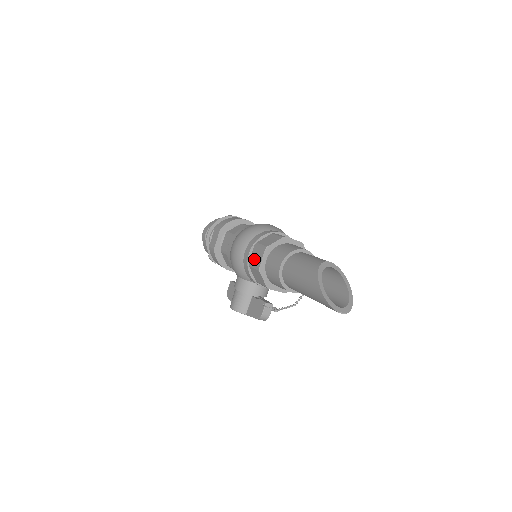
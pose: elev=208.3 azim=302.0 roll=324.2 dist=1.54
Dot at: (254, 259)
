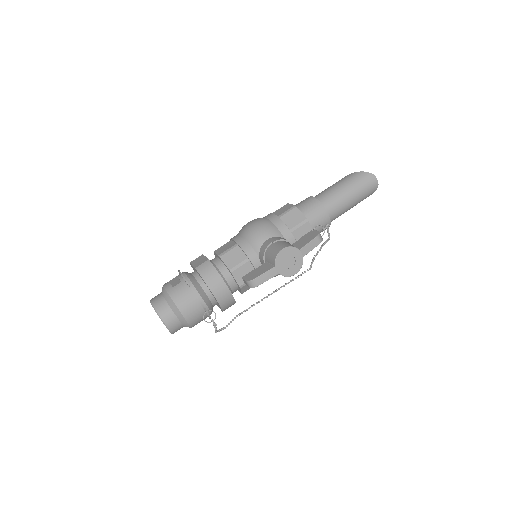
Dot at: (282, 211)
